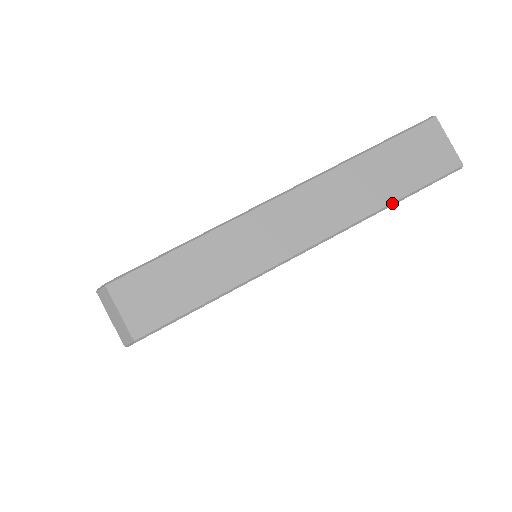
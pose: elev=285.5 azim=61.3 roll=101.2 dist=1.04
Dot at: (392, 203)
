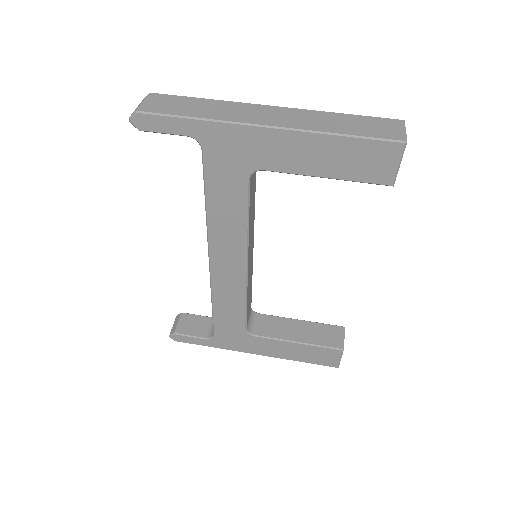
Dot at: (340, 134)
